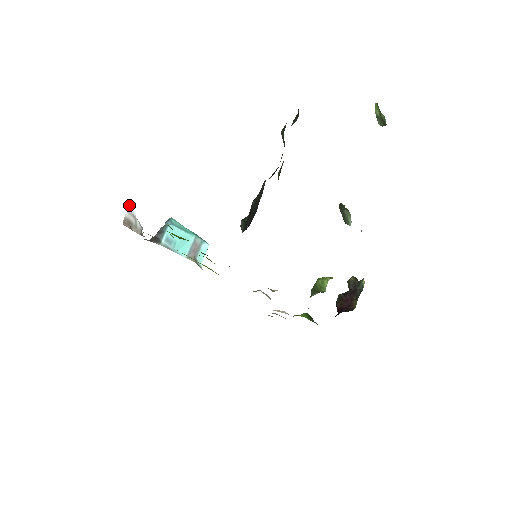
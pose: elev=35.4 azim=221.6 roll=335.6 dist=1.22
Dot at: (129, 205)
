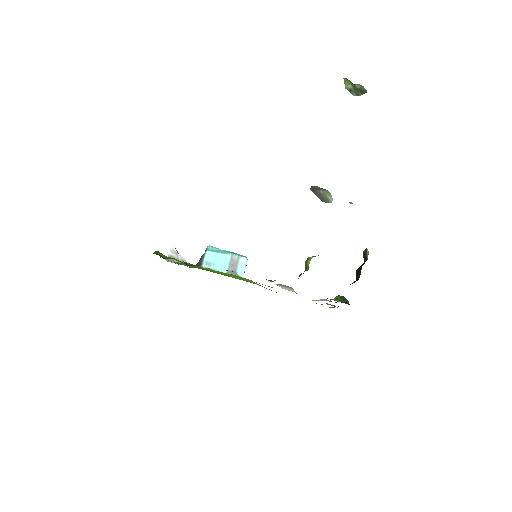
Dot at: (172, 246)
